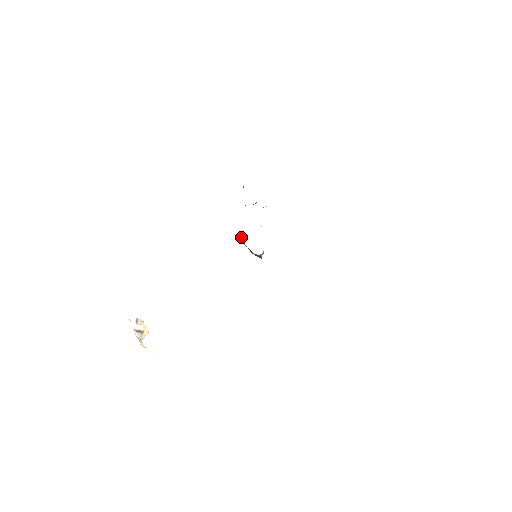
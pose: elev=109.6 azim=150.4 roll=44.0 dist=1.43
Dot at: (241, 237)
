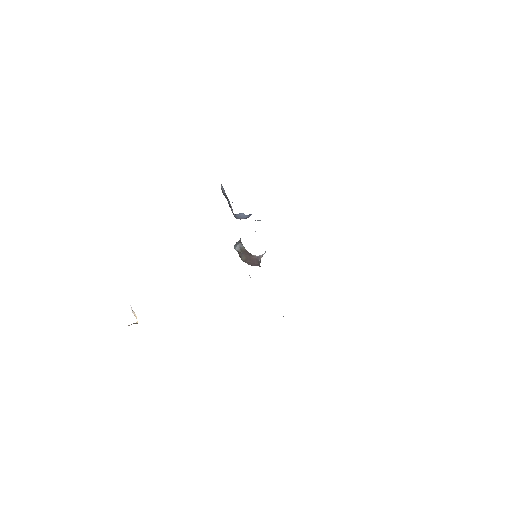
Dot at: (235, 244)
